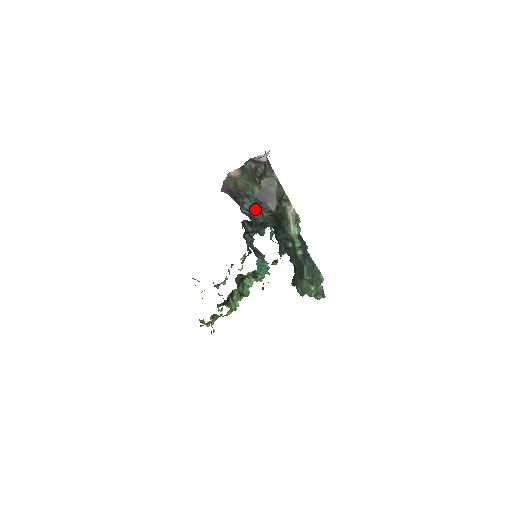
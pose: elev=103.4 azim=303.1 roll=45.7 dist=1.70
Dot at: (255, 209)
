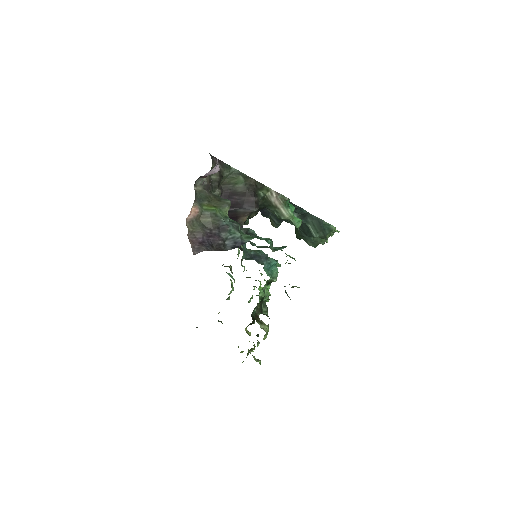
Dot at: (240, 237)
